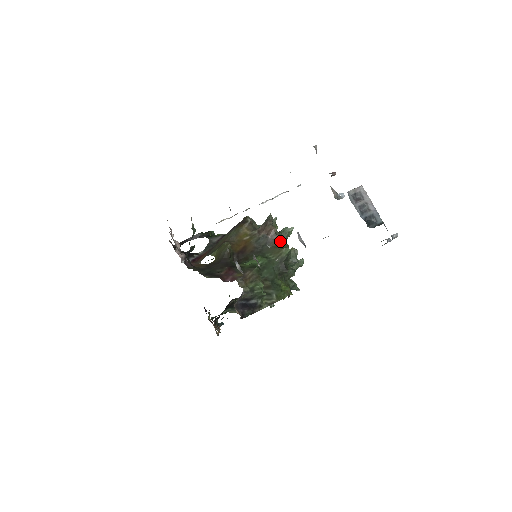
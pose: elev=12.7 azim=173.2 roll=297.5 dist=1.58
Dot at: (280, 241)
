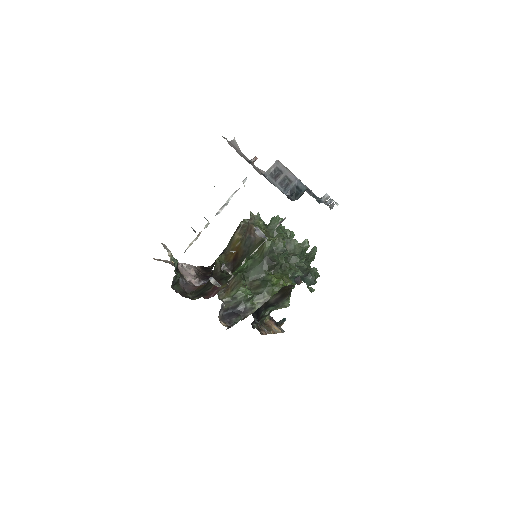
Dot at: occluded
